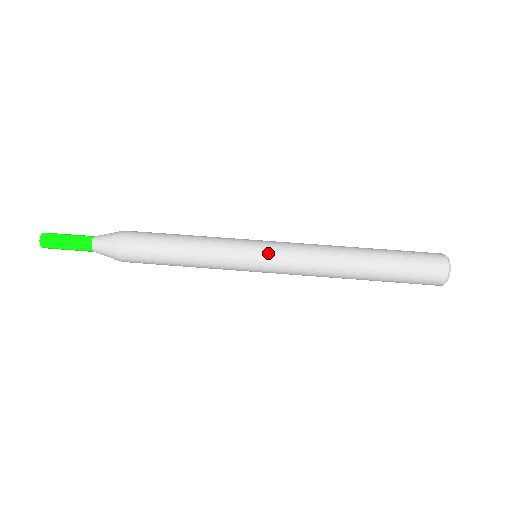
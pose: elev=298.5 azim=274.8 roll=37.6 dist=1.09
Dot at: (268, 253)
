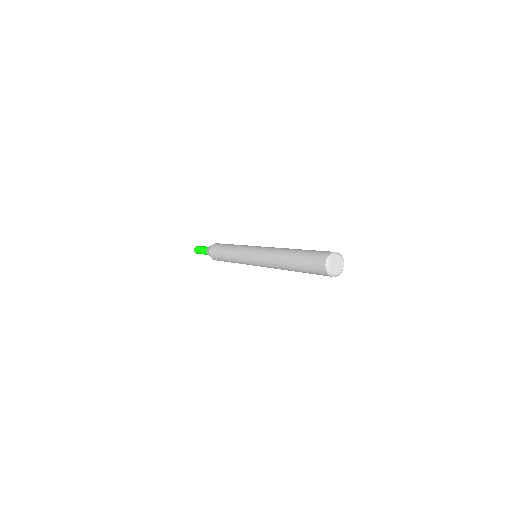
Dot at: (257, 247)
